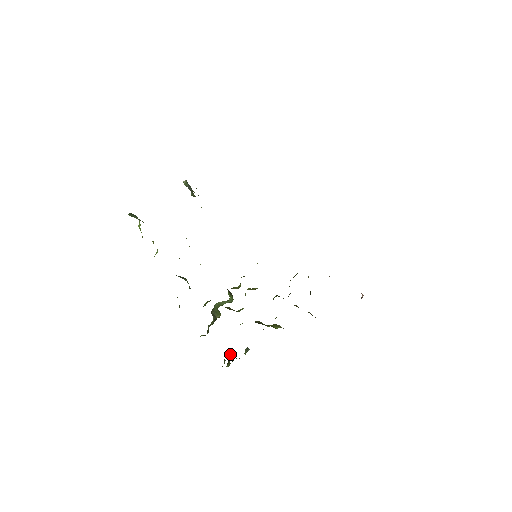
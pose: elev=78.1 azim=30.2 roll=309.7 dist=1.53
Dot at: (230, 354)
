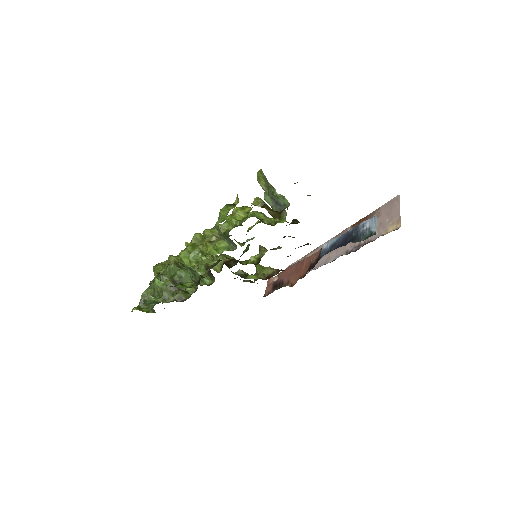
Dot at: occluded
